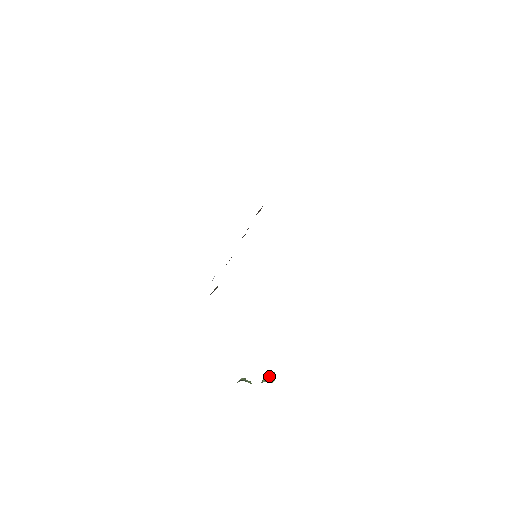
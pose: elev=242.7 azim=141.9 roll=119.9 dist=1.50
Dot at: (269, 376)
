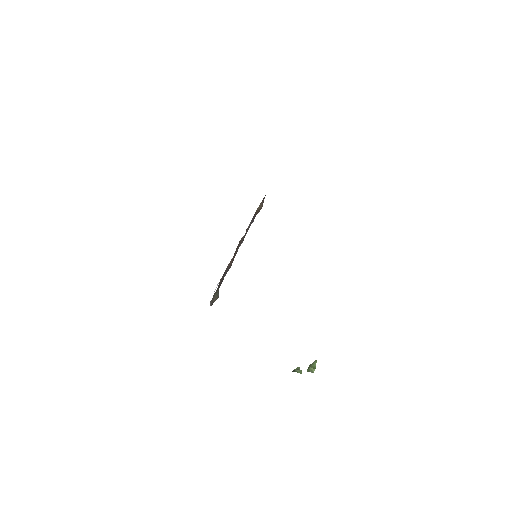
Dot at: (311, 366)
